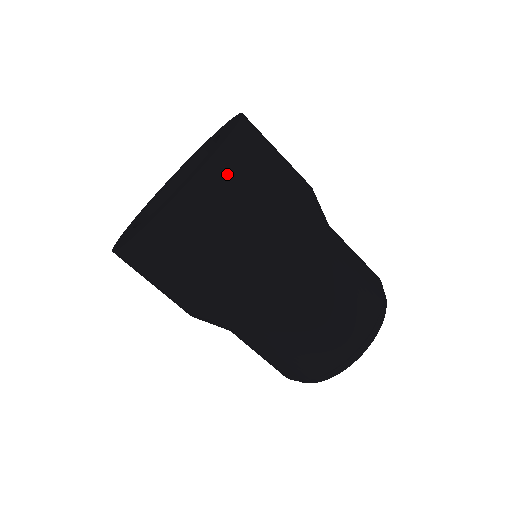
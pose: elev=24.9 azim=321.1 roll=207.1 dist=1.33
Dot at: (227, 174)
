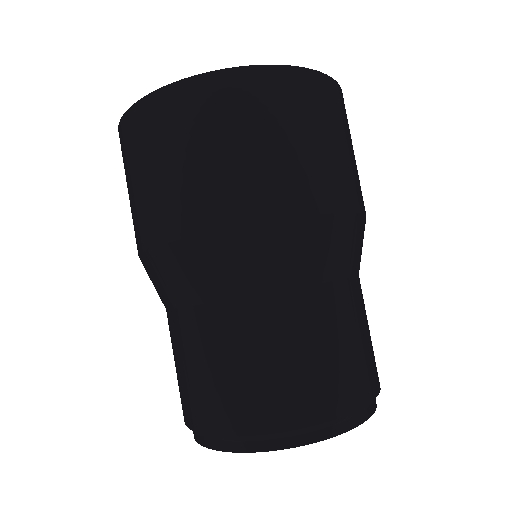
Dot at: (339, 104)
